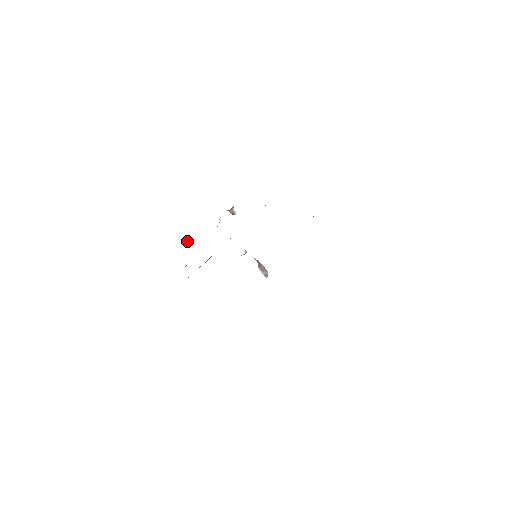
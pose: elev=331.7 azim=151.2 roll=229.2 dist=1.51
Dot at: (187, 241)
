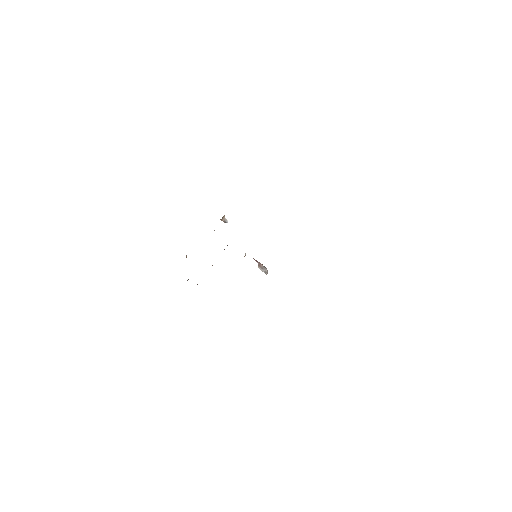
Dot at: (186, 255)
